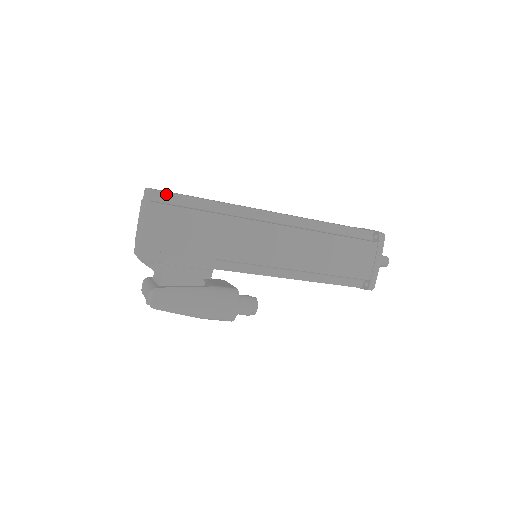
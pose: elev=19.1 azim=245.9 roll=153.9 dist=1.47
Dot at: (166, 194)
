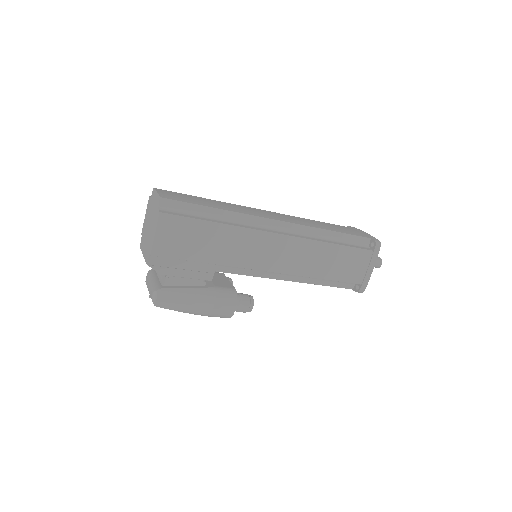
Dot at: (174, 202)
